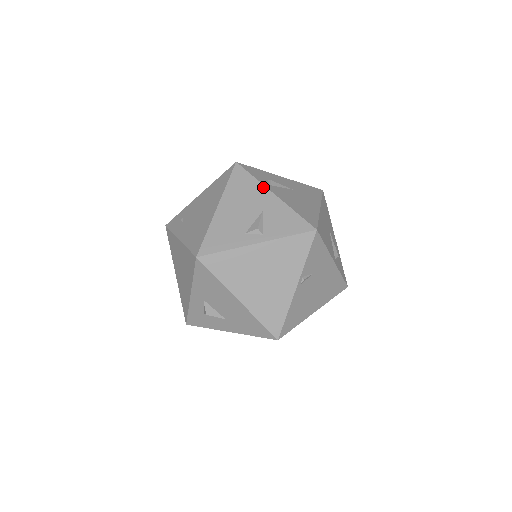
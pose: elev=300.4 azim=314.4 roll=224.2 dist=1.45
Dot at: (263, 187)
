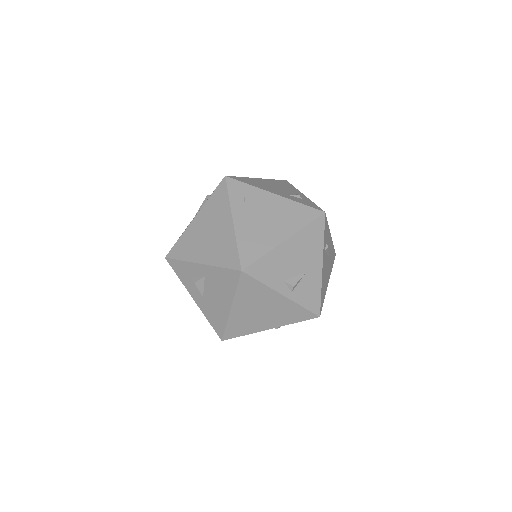
Dot at: (322, 253)
